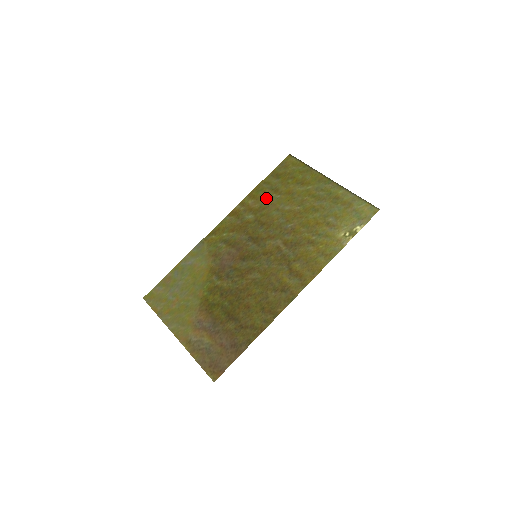
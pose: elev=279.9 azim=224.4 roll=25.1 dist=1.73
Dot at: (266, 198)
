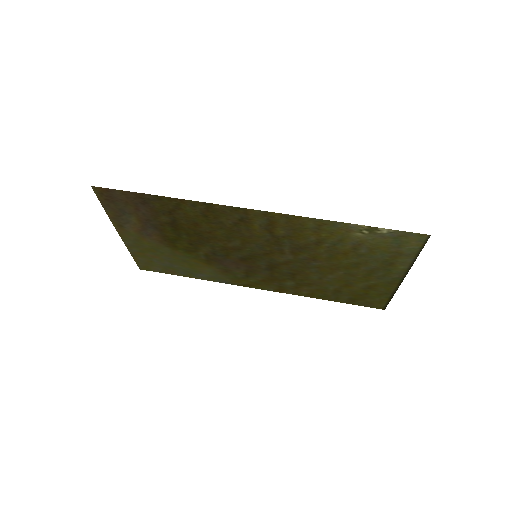
Dot at: (321, 289)
